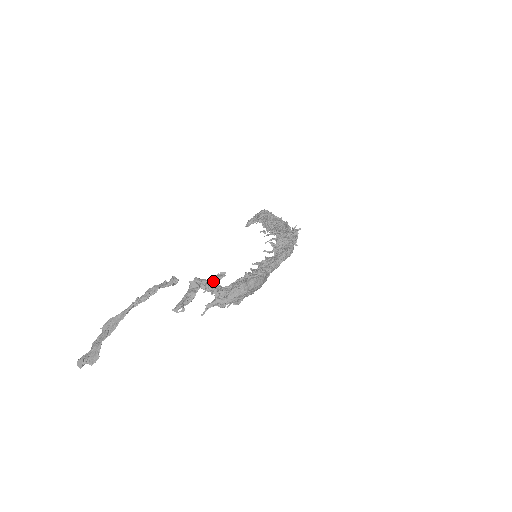
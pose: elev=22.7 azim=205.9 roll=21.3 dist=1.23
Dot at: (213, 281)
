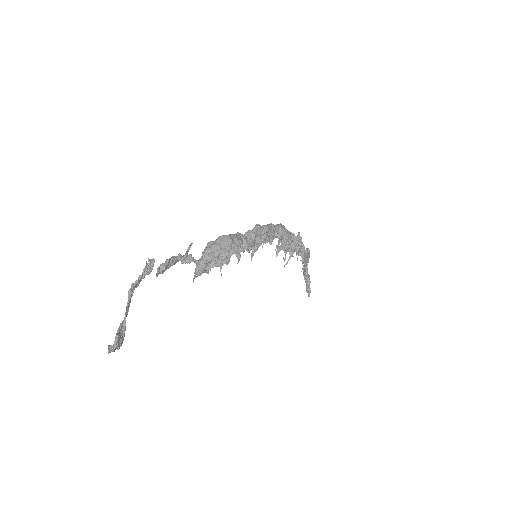
Dot at: occluded
